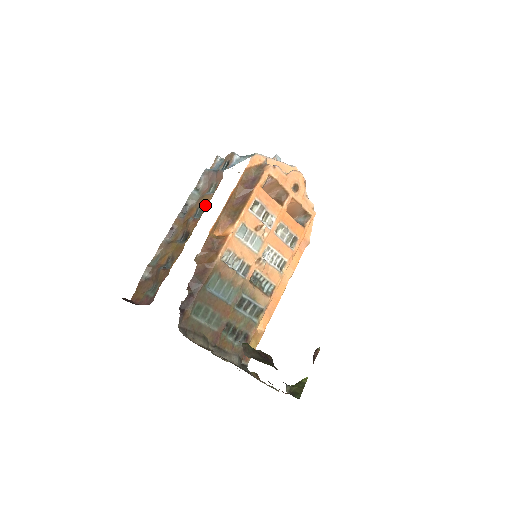
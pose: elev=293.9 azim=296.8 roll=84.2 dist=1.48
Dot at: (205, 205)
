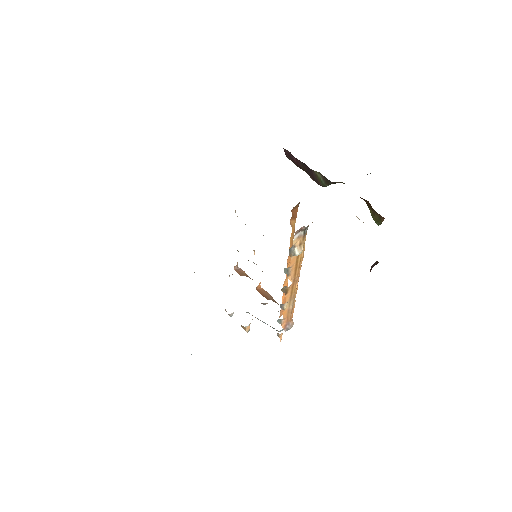
Dot at: occluded
